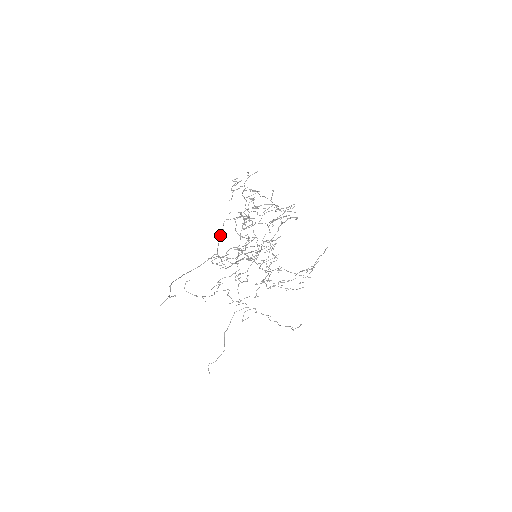
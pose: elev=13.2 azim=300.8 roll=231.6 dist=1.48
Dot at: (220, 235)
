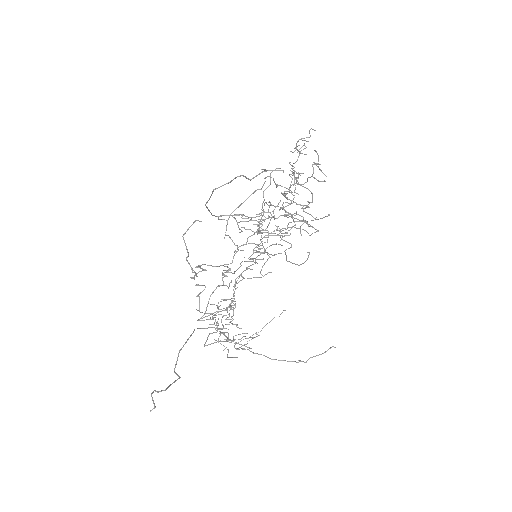
Dot at: (257, 189)
